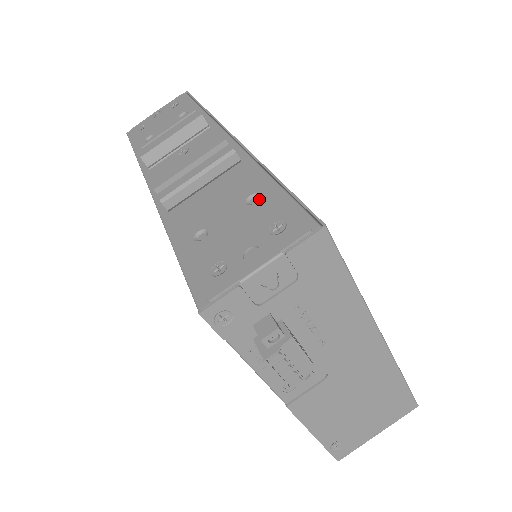
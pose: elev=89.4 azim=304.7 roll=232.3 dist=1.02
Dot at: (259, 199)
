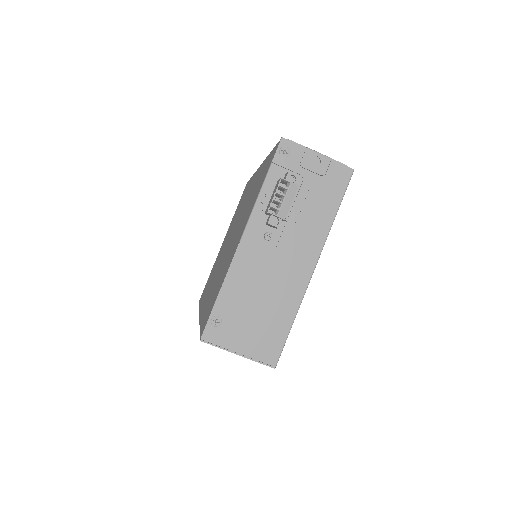
Dot at: occluded
